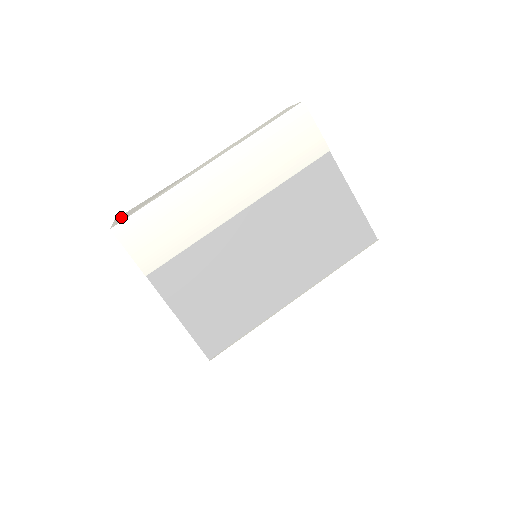
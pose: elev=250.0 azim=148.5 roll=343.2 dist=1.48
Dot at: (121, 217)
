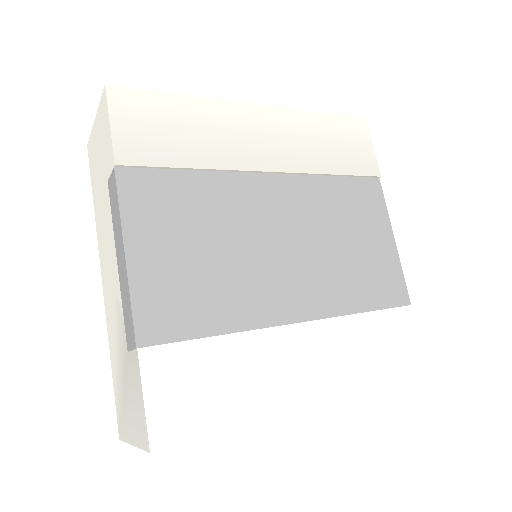
Dot at: occluded
